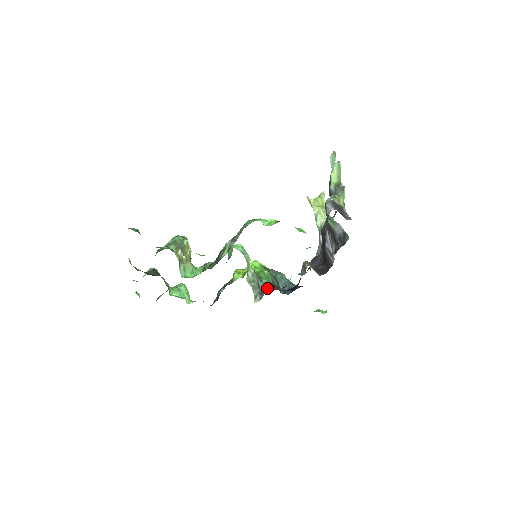
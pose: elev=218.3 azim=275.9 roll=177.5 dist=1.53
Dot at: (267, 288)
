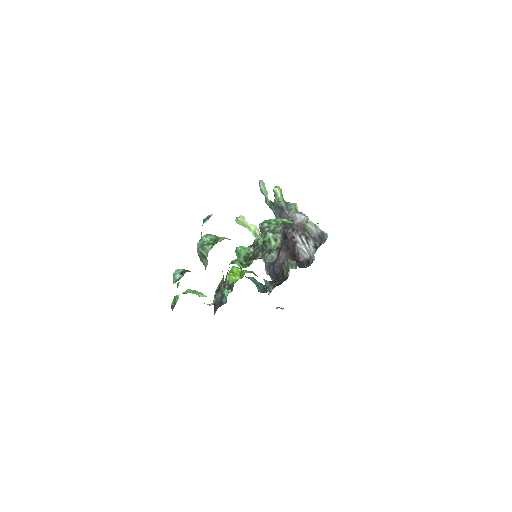
Dot at: (272, 282)
